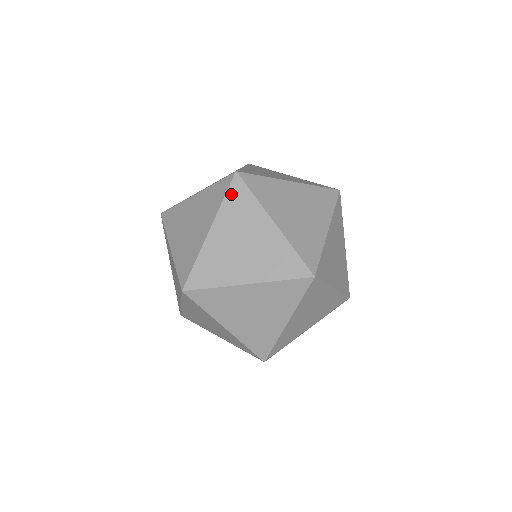
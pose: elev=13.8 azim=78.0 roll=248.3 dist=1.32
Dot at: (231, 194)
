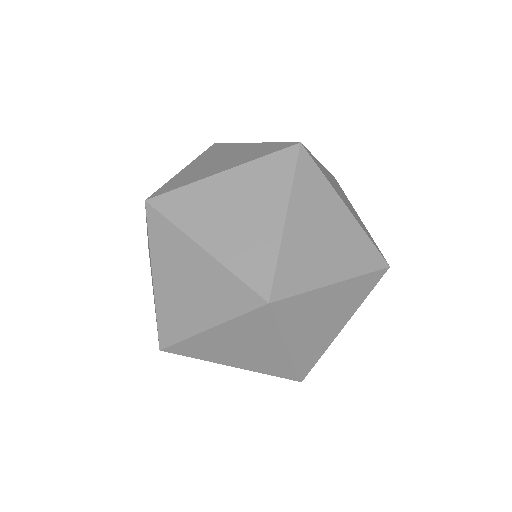
Dot at: (209, 150)
